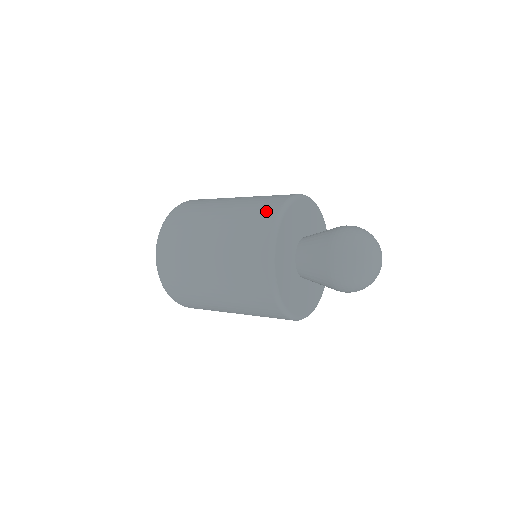
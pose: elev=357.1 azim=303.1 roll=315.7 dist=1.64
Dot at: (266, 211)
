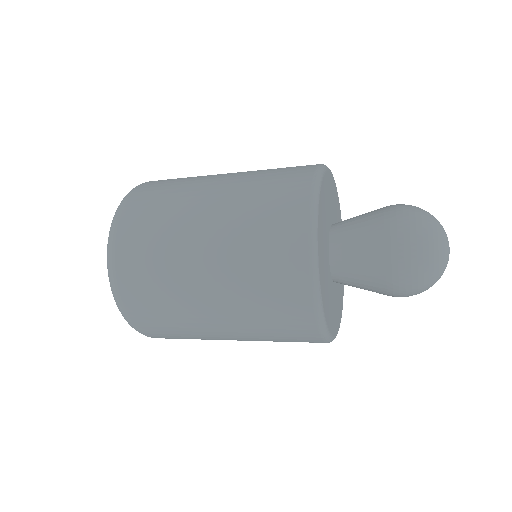
Dot at: (290, 190)
